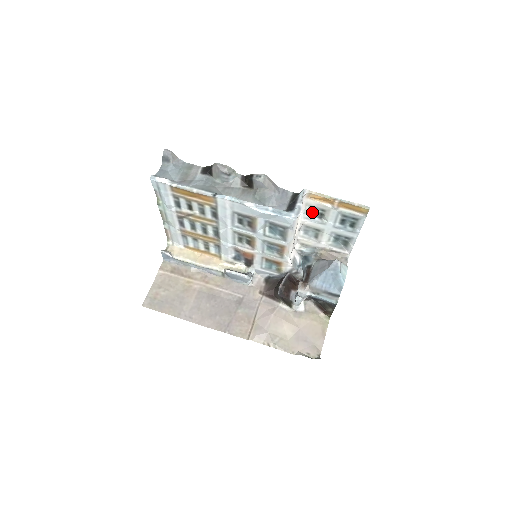
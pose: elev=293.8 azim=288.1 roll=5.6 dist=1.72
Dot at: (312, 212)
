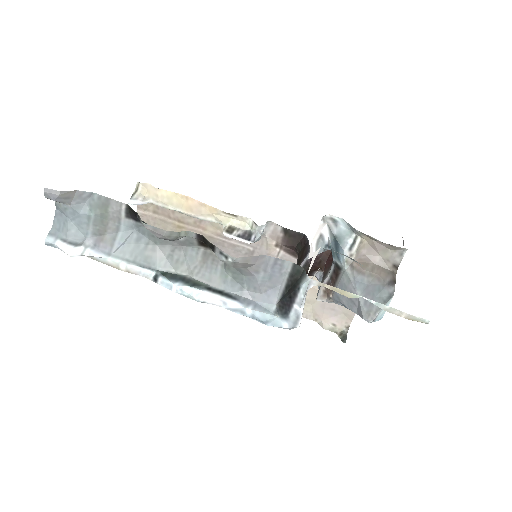
Dot at: occluded
